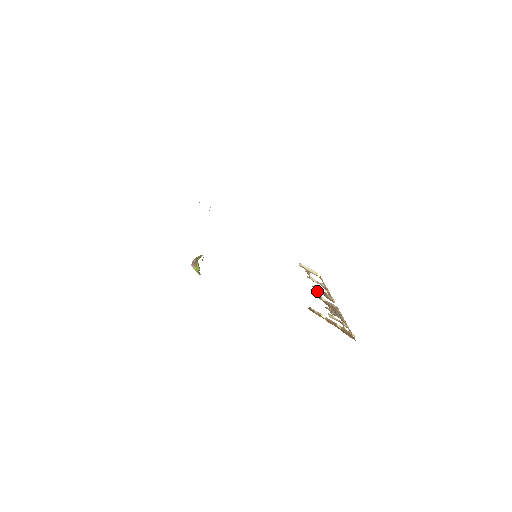
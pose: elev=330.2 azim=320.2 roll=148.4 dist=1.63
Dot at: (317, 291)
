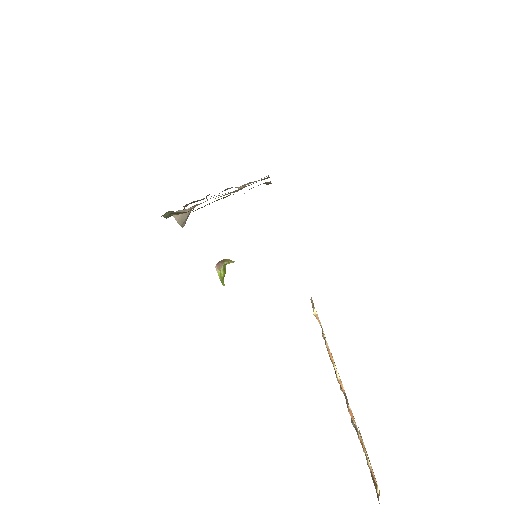
Dot at: occluded
